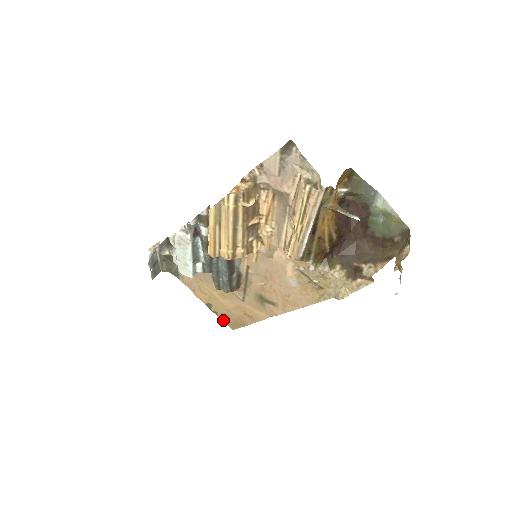
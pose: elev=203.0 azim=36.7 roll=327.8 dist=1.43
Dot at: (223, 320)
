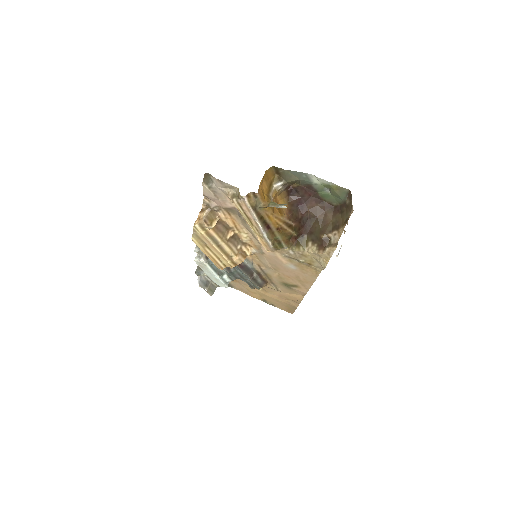
Dot at: (281, 309)
